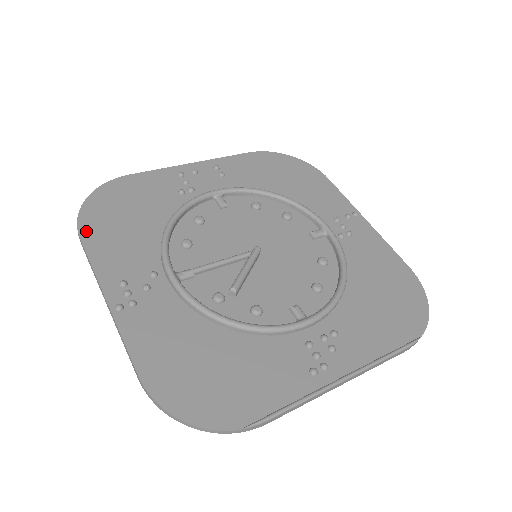
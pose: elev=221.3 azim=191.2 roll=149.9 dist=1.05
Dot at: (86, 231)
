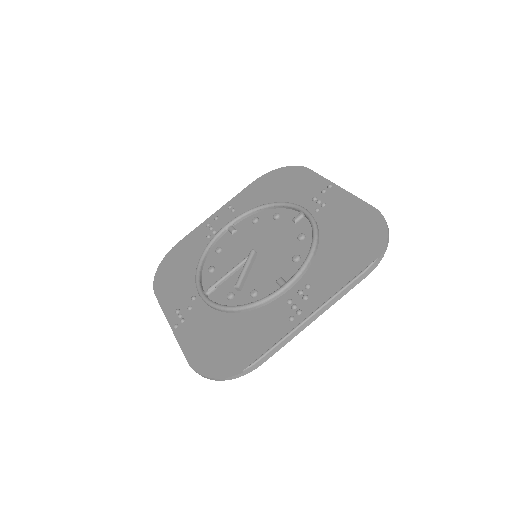
Dot at: (158, 289)
